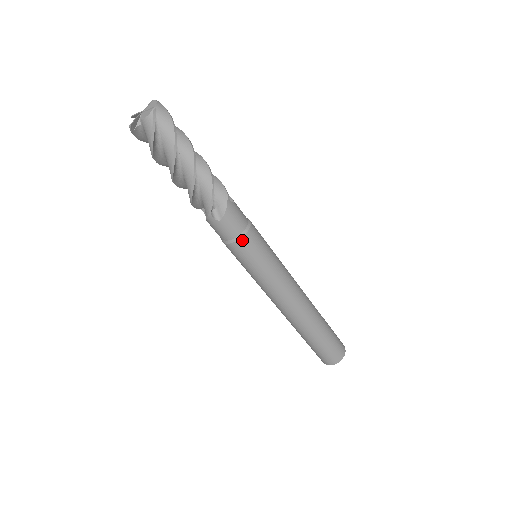
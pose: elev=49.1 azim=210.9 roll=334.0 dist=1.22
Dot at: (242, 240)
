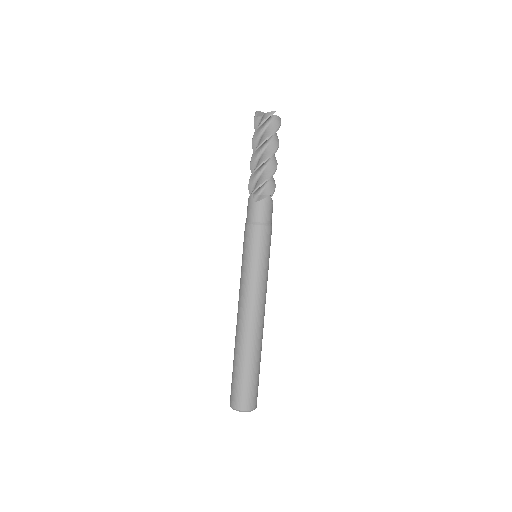
Dot at: (257, 227)
